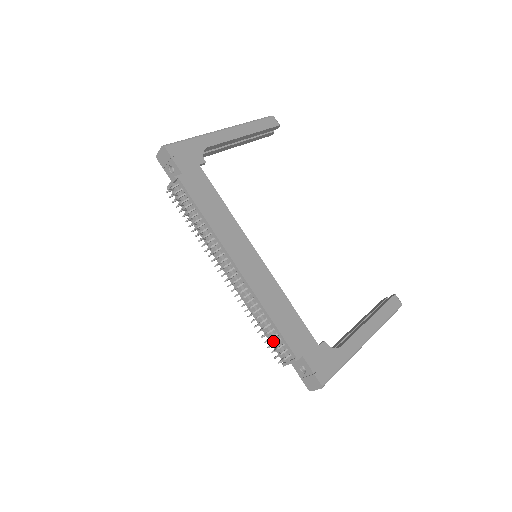
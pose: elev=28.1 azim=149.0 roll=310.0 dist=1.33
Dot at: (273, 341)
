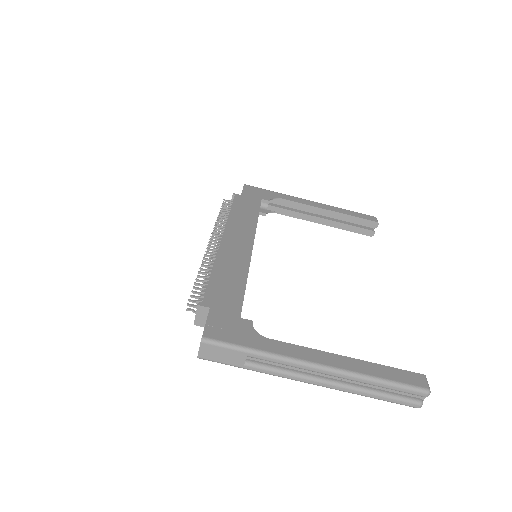
Dot at: occluded
